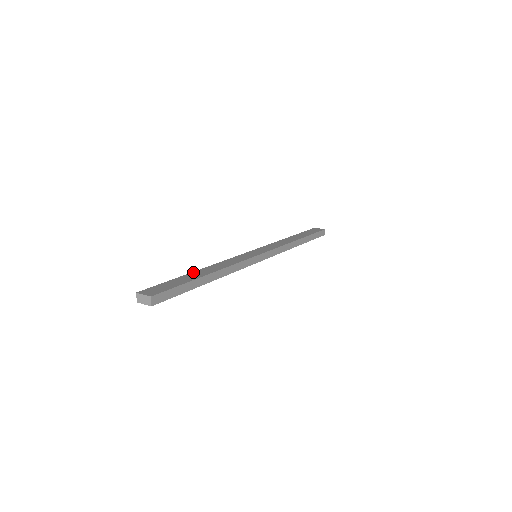
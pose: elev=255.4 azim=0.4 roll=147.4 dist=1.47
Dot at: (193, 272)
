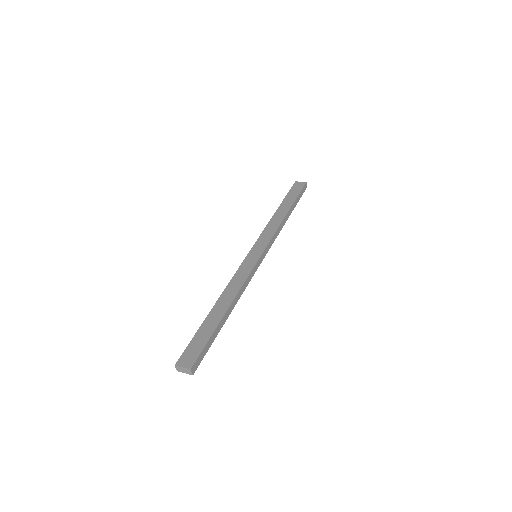
Dot at: (211, 311)
